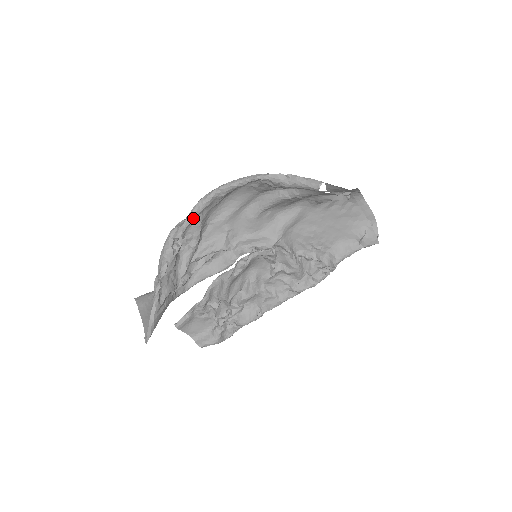
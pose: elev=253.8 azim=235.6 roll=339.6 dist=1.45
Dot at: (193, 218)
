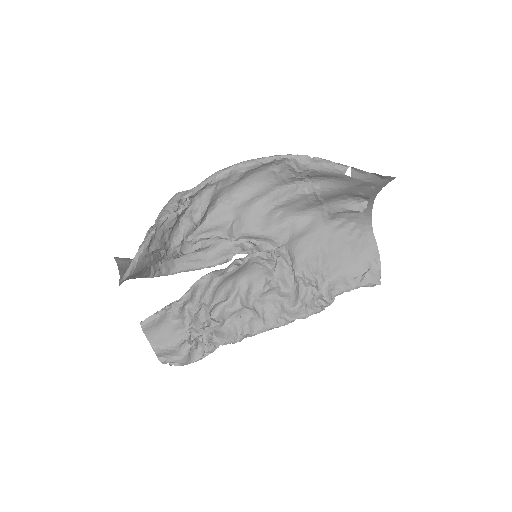
Dot at: (206, 186)
